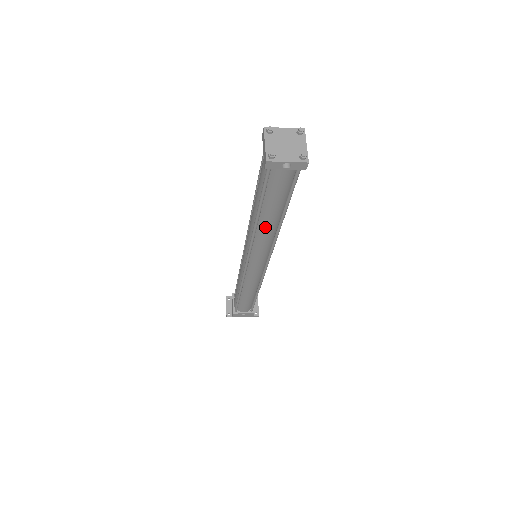
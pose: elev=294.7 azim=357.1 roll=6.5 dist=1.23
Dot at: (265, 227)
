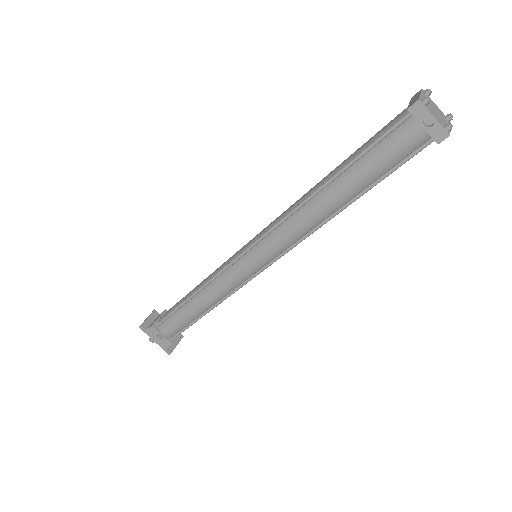
Dot at: (321, 203)
